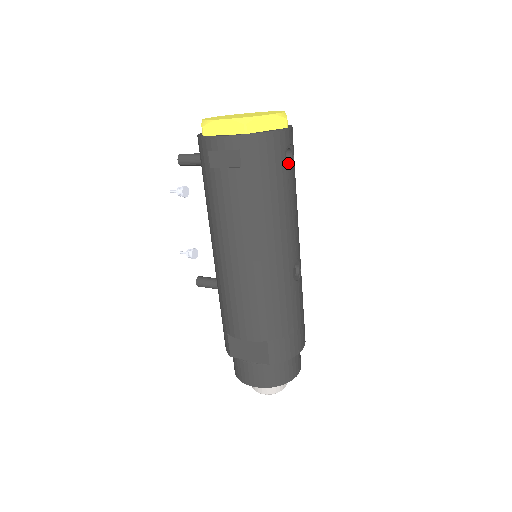
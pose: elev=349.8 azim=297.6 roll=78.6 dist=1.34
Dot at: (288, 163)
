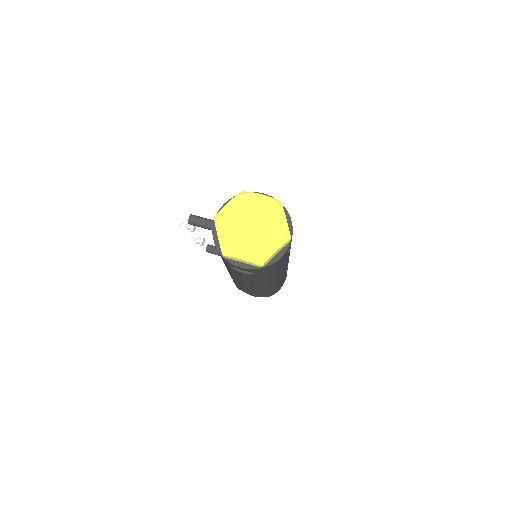
Dot at: occluded
